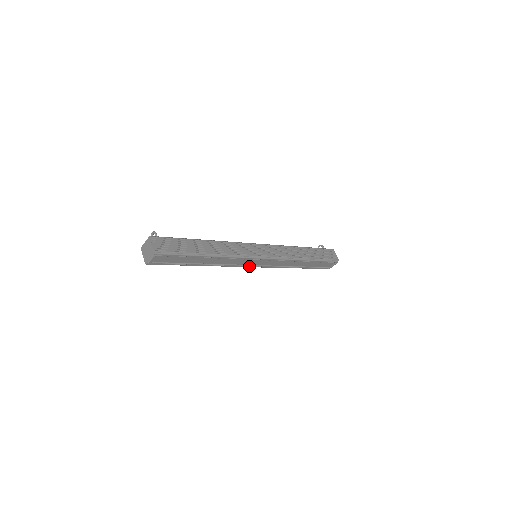
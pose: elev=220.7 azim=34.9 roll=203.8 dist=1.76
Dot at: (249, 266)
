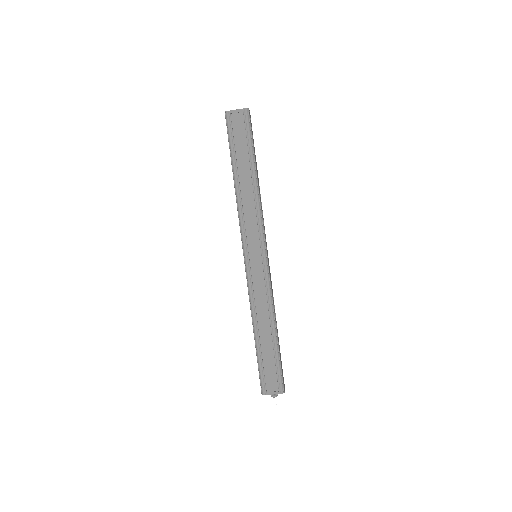
Dot at: (246, 249)
